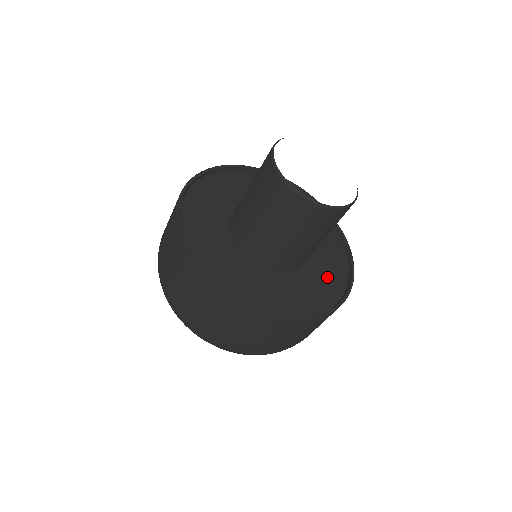
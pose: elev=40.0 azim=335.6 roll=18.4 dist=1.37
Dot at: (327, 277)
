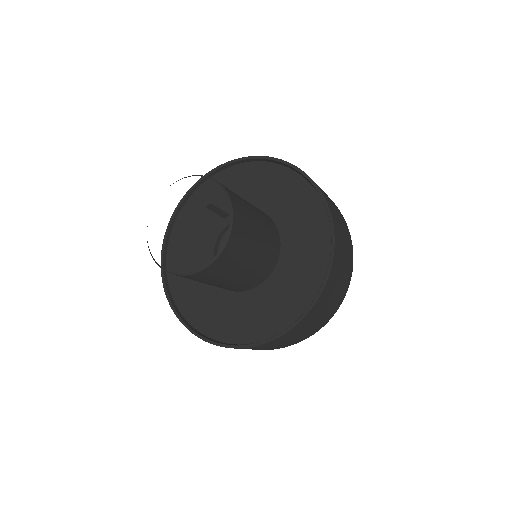
Dot at: (274, 308)
